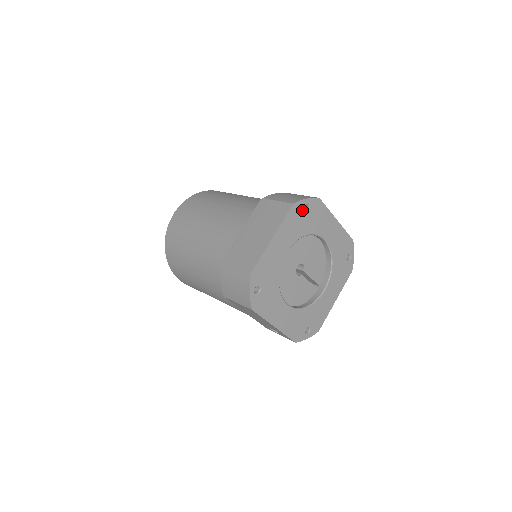
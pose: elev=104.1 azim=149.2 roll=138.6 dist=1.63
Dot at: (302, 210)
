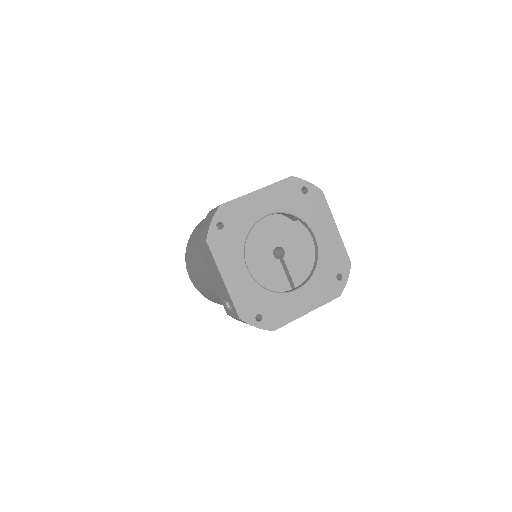
Dot at: (299, 189)
